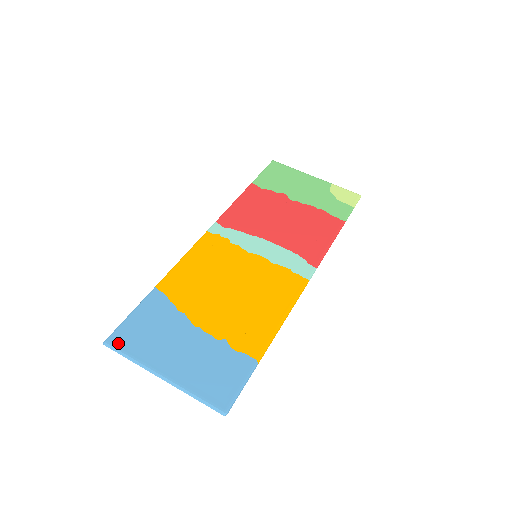
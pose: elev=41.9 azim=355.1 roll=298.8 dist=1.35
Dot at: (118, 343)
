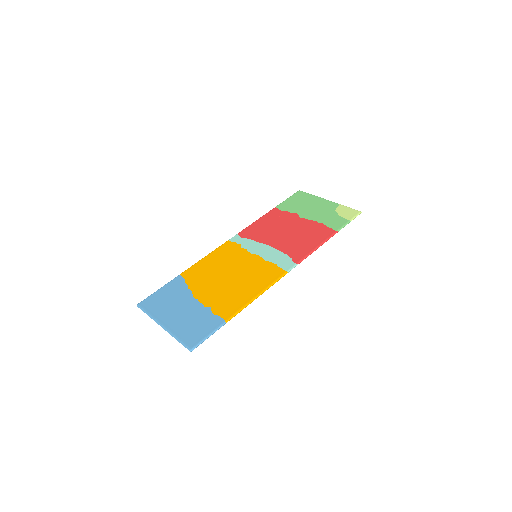
Dot at: (145, 305)
